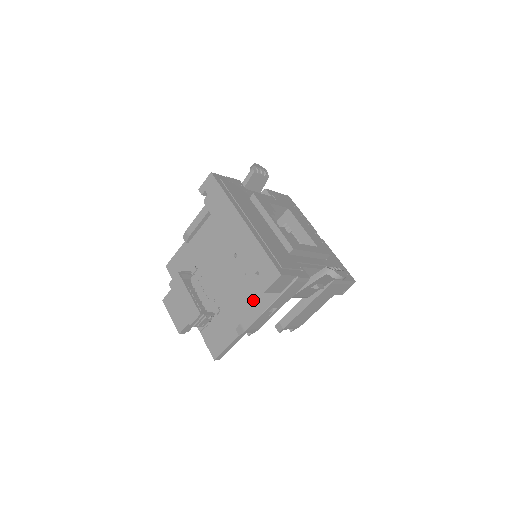
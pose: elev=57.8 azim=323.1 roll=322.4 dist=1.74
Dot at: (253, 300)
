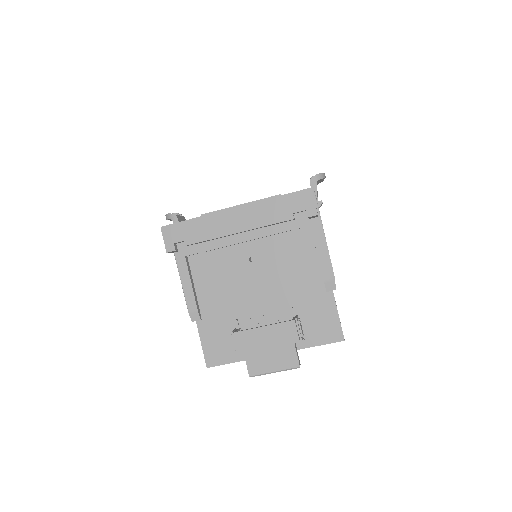
Dot at: (307, 258)
